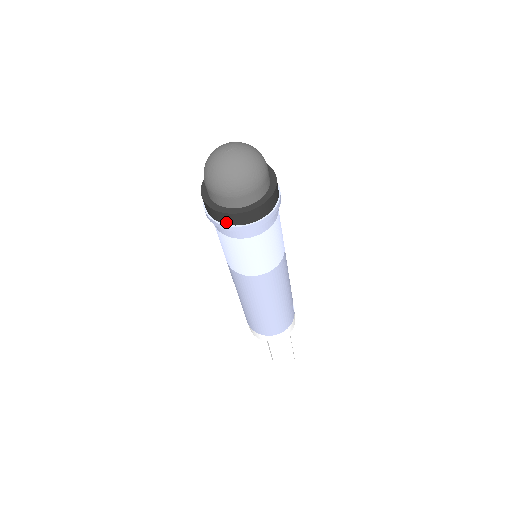
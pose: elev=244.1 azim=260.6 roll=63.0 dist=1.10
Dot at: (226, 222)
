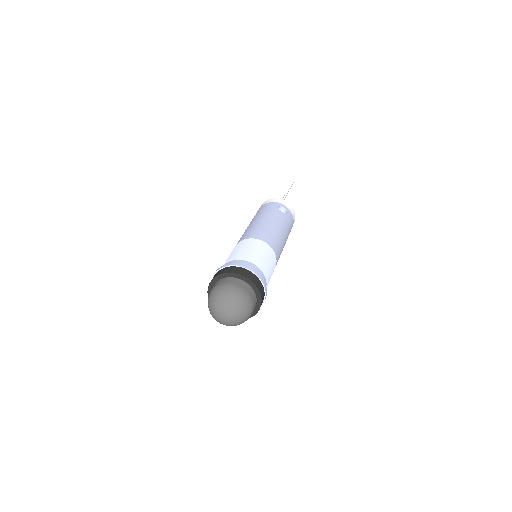
Dot at: occluded
